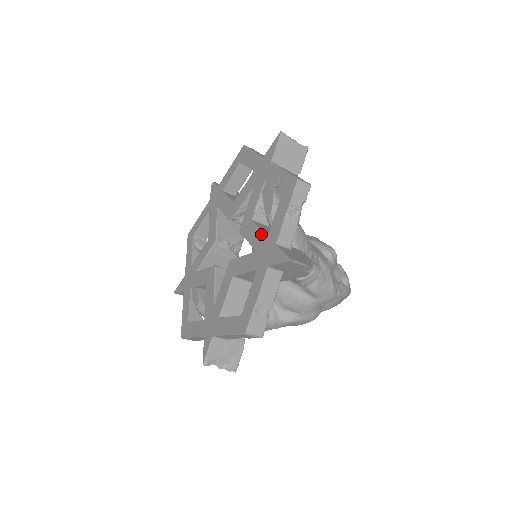
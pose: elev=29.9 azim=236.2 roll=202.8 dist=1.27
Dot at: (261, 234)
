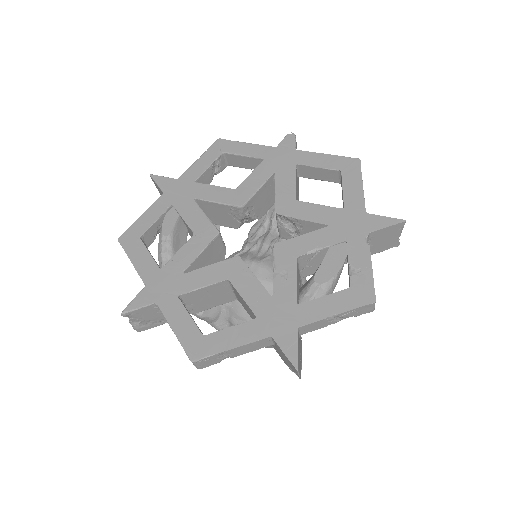
Dot at: (293, 290)
